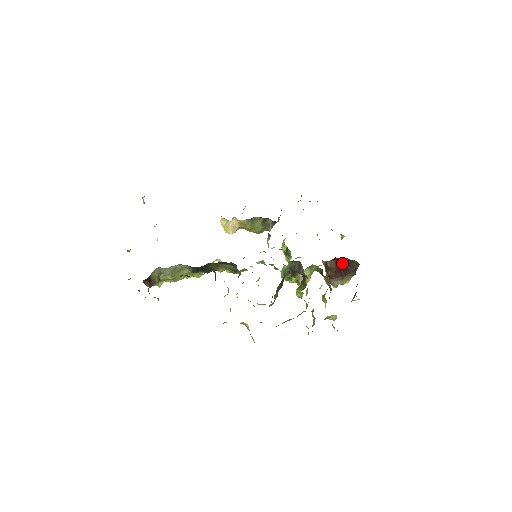
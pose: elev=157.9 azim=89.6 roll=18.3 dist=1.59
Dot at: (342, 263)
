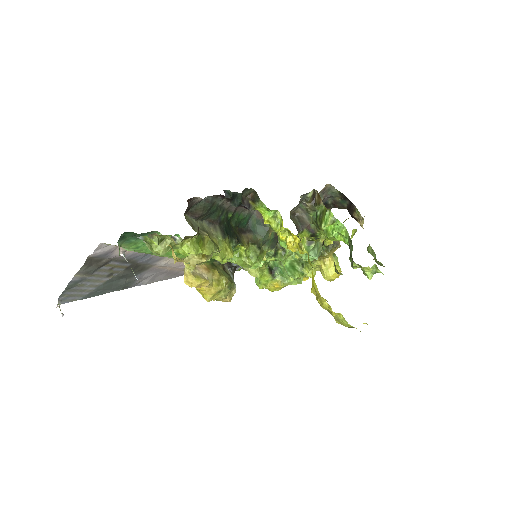
Dot at: occluded
